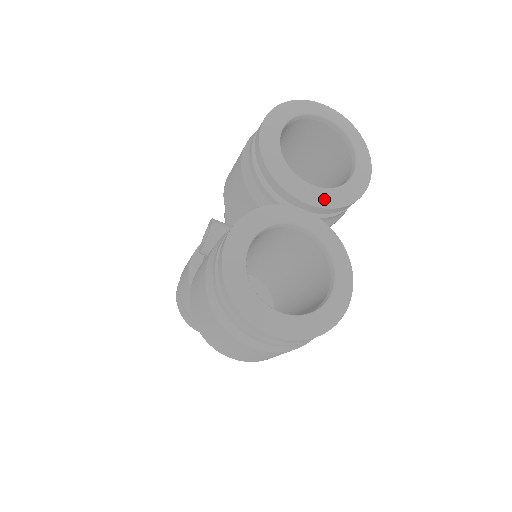
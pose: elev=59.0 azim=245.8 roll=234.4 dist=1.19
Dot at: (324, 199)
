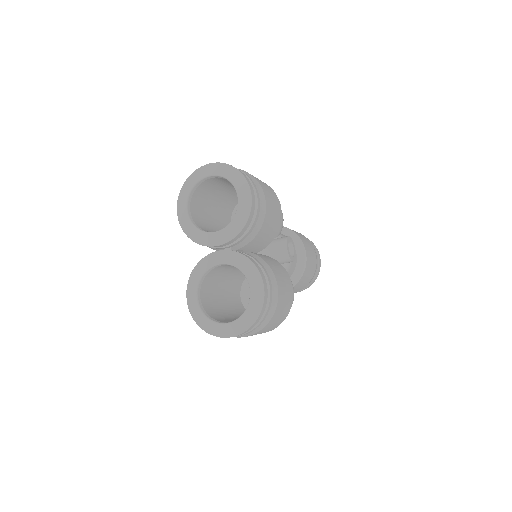
Dot at: (226, 236)
